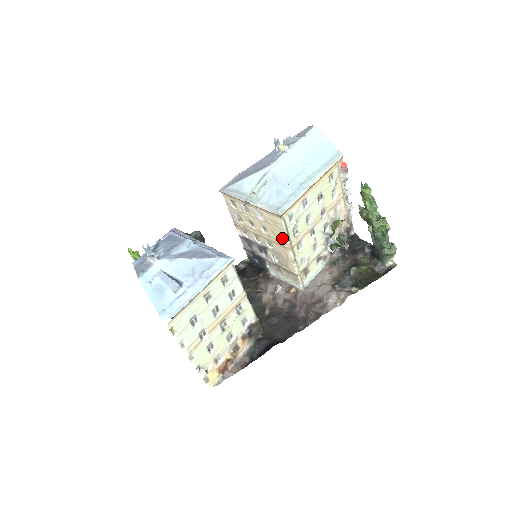
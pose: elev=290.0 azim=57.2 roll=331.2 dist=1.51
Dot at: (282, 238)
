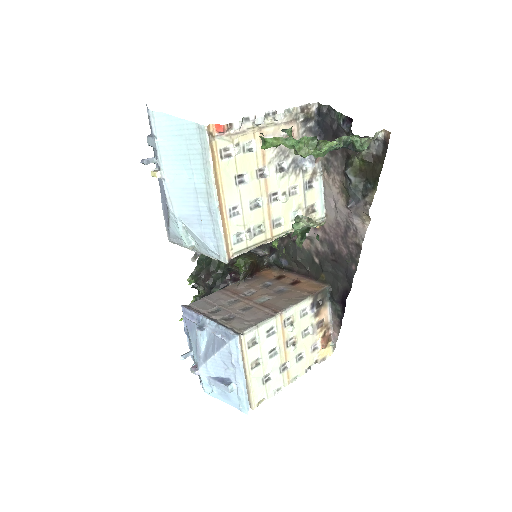
Dot at: occluded
